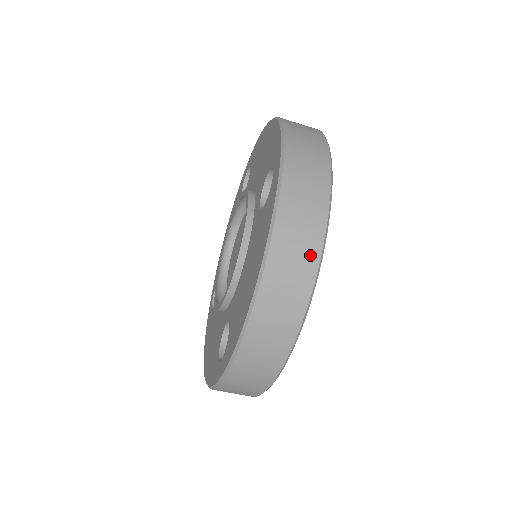
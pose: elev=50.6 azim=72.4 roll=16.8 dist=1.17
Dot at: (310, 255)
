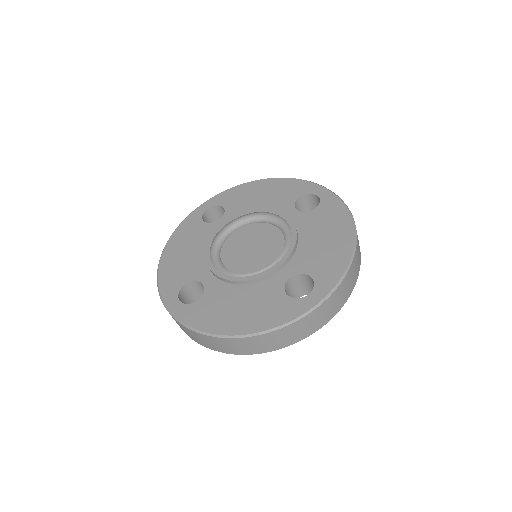
Dot at: (270, 348)
